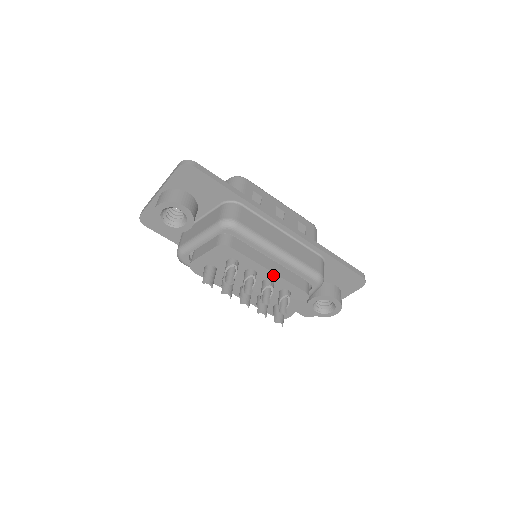
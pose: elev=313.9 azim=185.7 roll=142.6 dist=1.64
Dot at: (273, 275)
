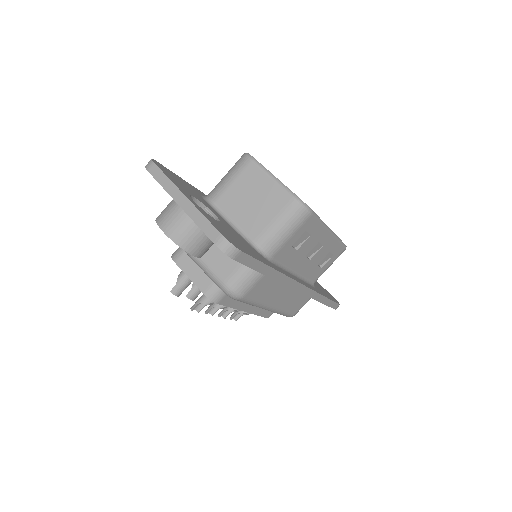
Dot at: occluded
